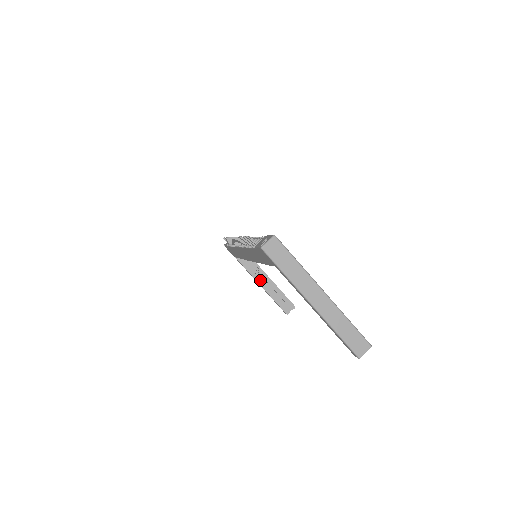
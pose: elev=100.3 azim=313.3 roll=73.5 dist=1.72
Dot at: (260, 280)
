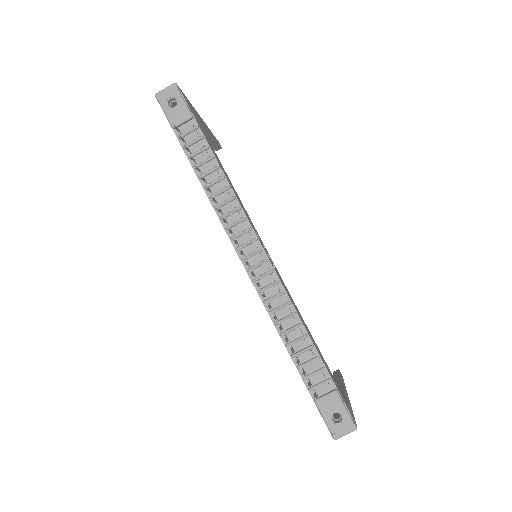
Dot at: occluded
